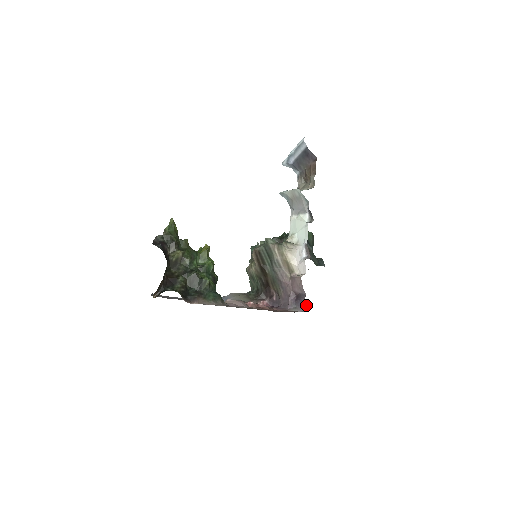
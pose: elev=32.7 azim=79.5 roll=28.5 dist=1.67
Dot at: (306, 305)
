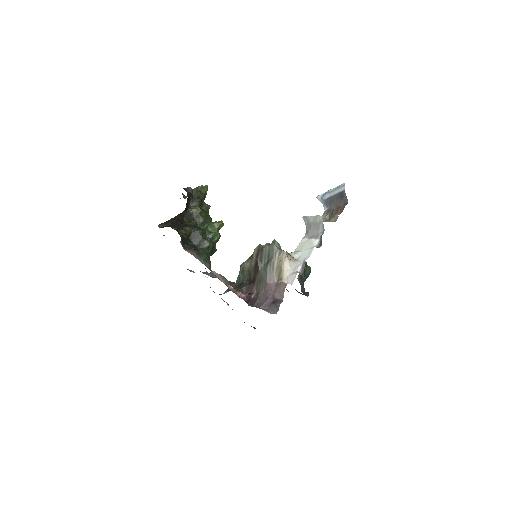
Dot at: (278, 310)
